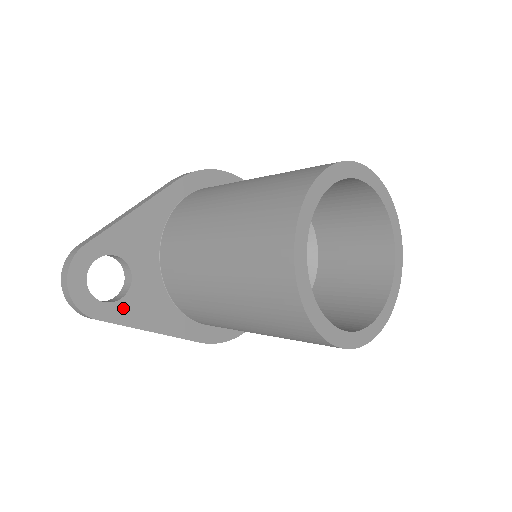
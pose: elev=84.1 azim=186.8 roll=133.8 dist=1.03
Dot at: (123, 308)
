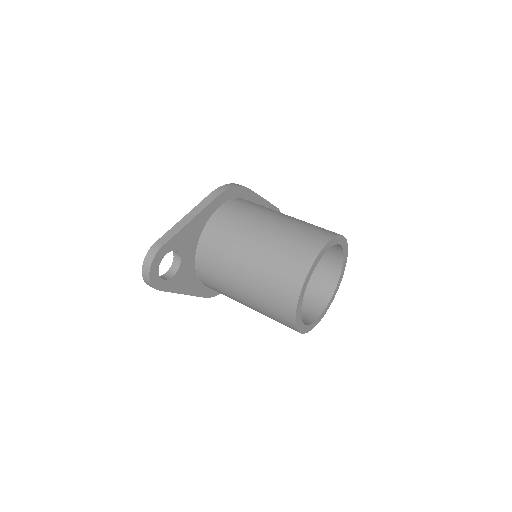
Dot at: (172, 282)
